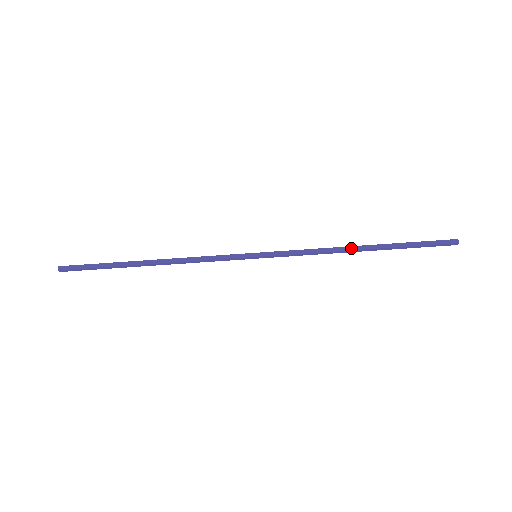
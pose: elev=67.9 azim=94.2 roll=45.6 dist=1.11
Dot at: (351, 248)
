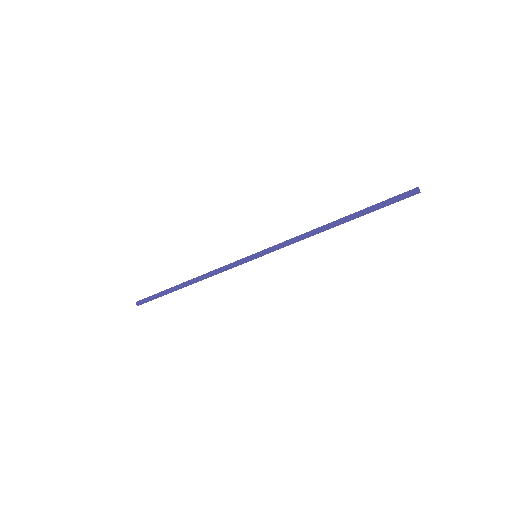
Dot at: (325, 226)
